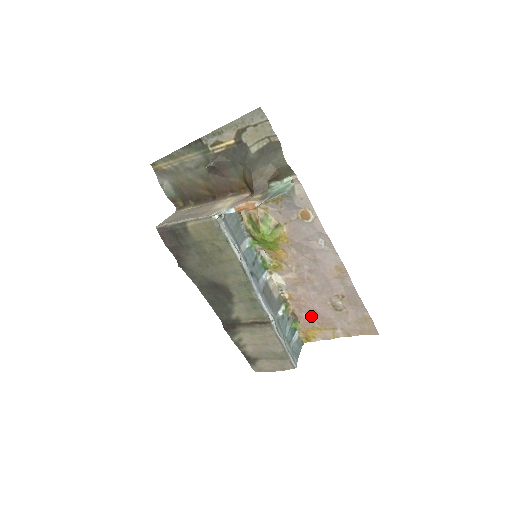
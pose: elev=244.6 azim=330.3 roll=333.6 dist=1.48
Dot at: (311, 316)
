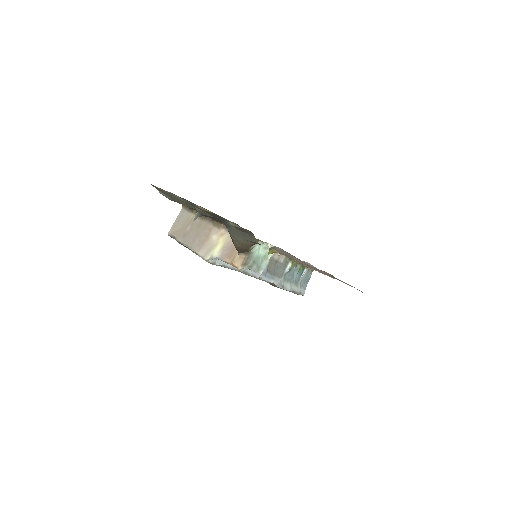
Dot at: occluded
